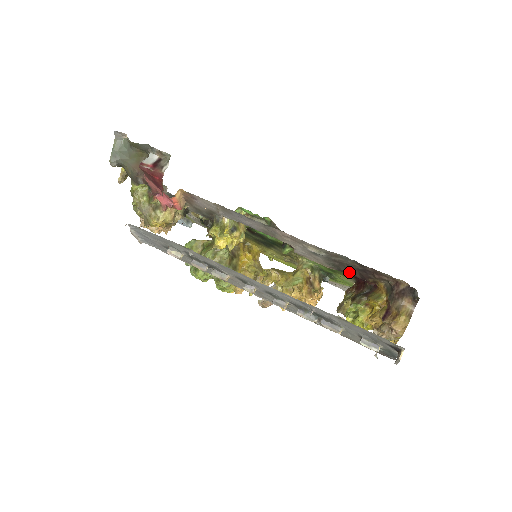
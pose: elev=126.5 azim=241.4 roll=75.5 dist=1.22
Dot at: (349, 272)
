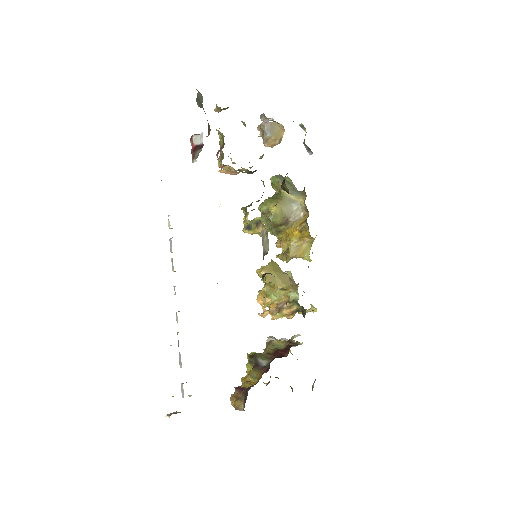
Dot at: occluded
